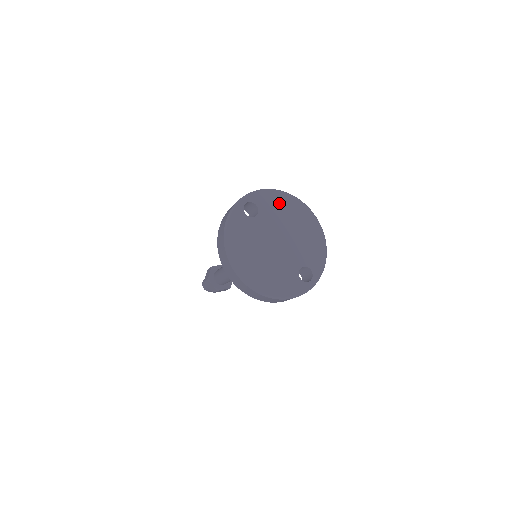
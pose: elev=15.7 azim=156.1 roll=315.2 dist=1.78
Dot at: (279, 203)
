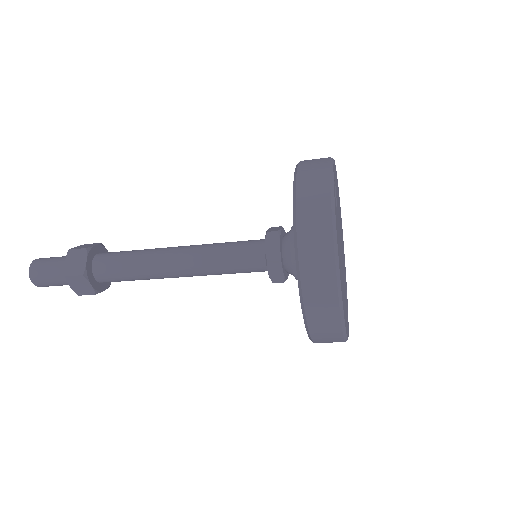
Dot at: occluded
